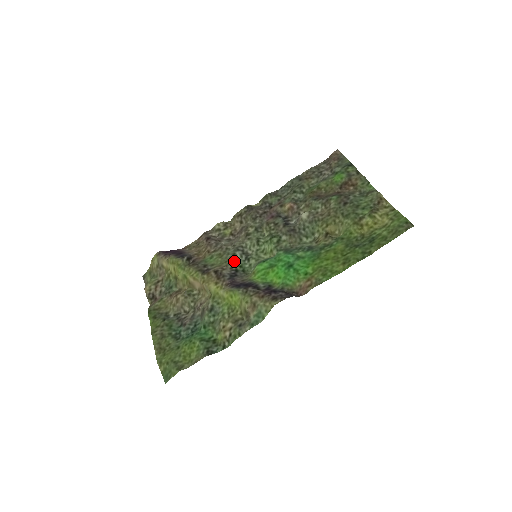
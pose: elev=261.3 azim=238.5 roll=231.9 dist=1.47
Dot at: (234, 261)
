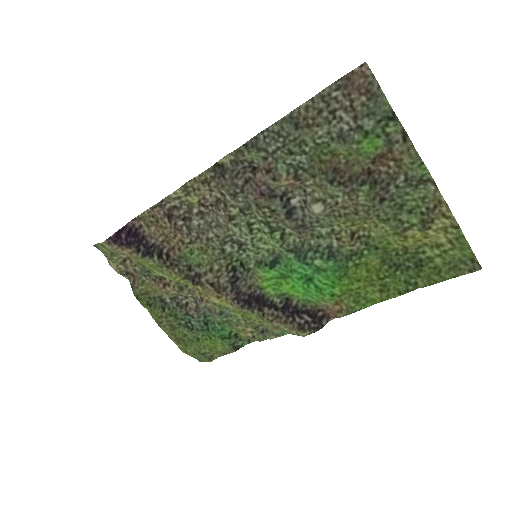
Dot at: (226, 259)
